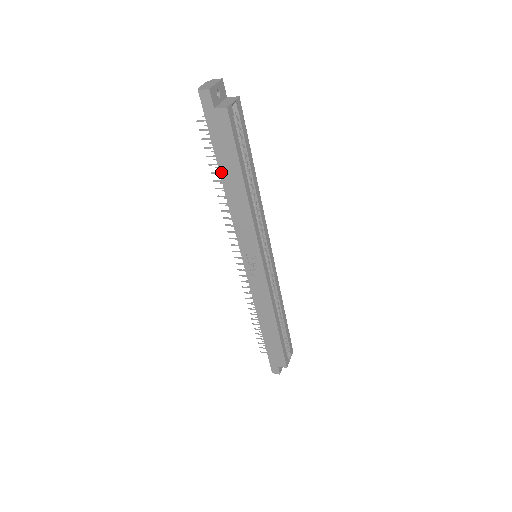
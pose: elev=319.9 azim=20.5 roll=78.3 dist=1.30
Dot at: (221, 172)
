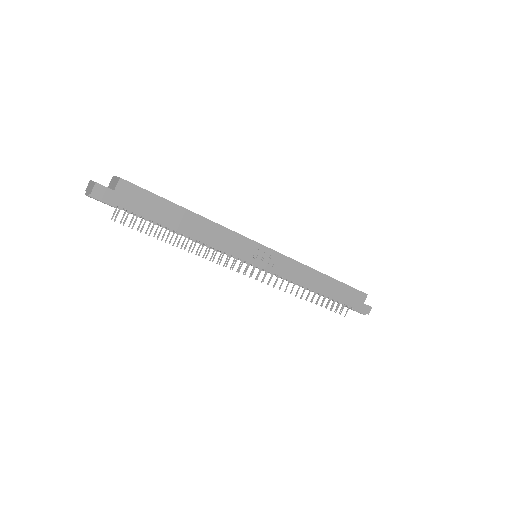
Dot at: (170, 227)
